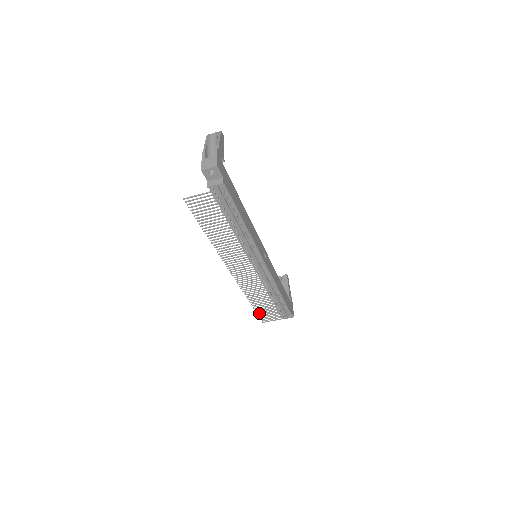
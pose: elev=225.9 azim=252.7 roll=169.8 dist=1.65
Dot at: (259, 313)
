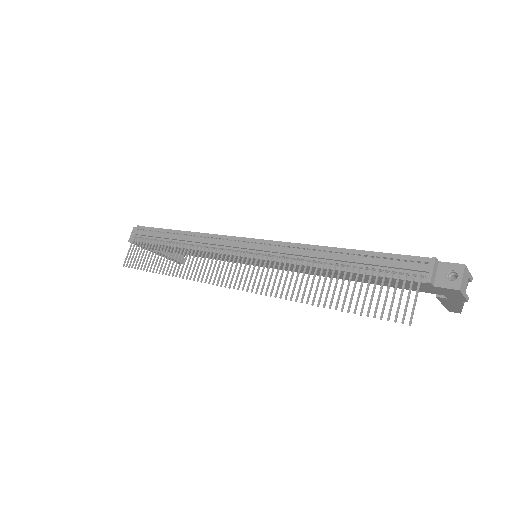
Dot at: (367, 312)
